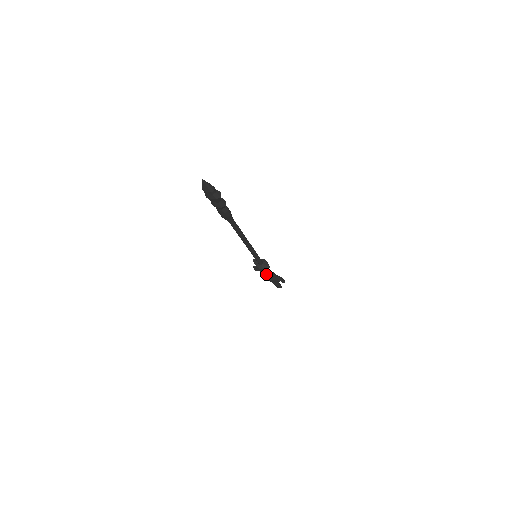
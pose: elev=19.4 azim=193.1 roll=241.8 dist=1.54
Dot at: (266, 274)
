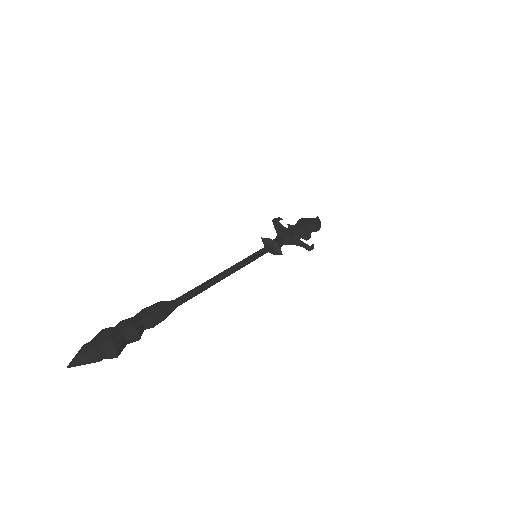
Dot at: occluded
